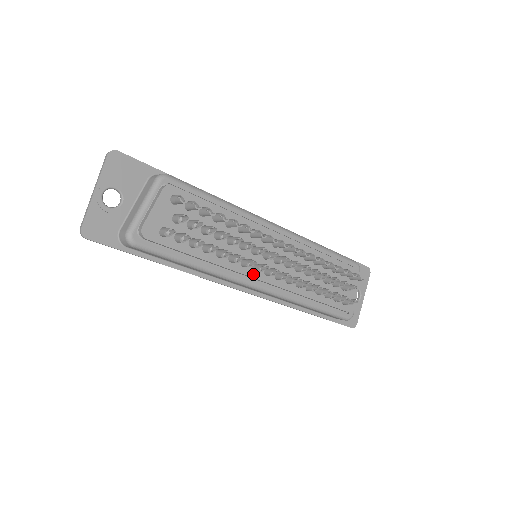
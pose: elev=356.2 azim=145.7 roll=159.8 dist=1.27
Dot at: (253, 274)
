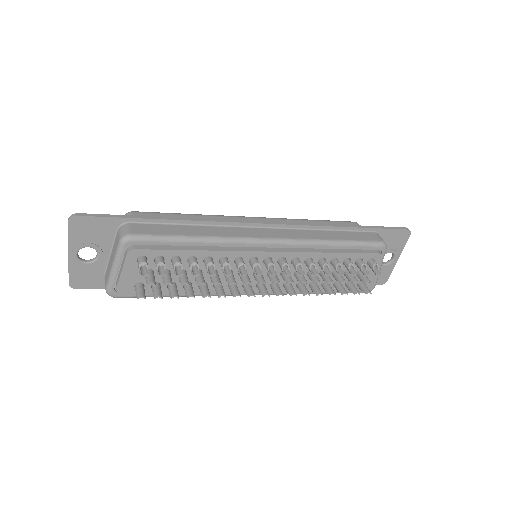
Dot at: occluded
